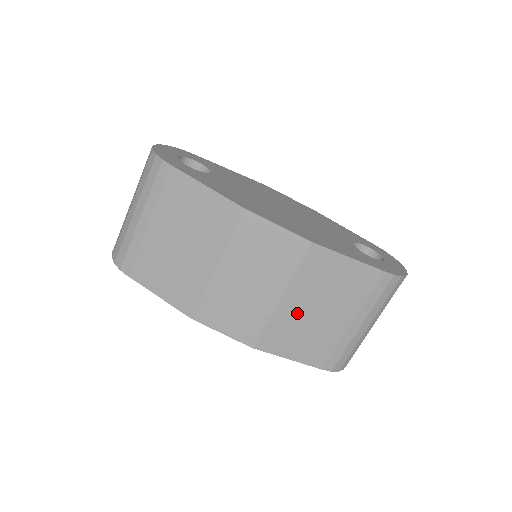
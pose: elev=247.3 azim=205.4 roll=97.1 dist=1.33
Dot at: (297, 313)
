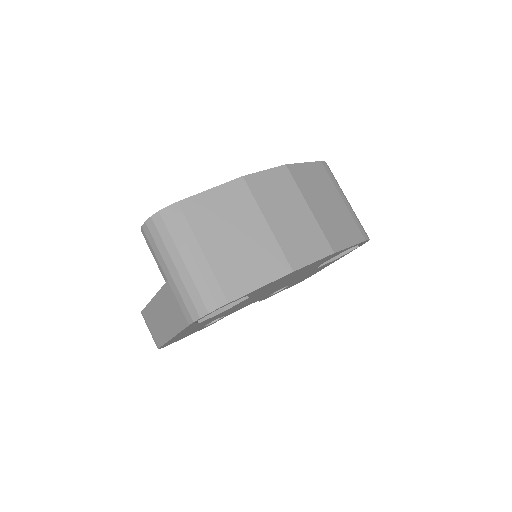
Dot at: (323, 212)
